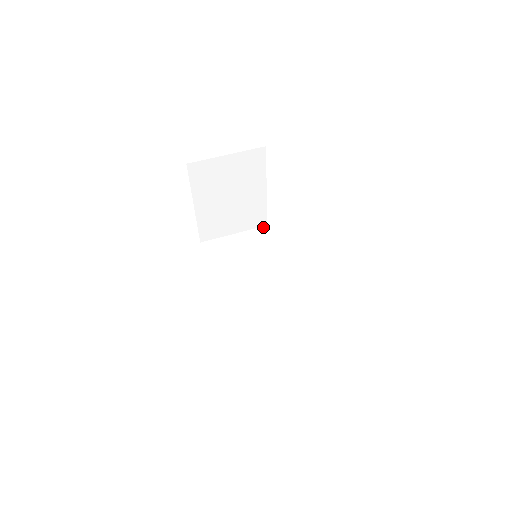
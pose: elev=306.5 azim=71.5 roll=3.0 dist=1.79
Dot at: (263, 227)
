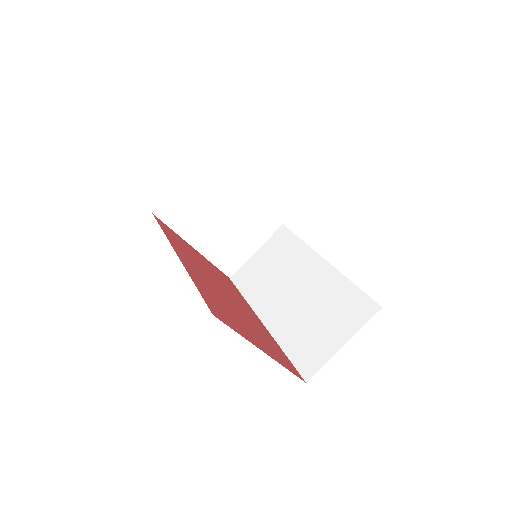
Dot at: (280, 228)
